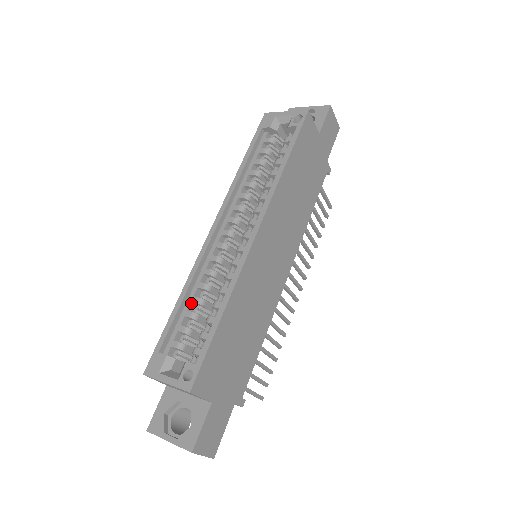
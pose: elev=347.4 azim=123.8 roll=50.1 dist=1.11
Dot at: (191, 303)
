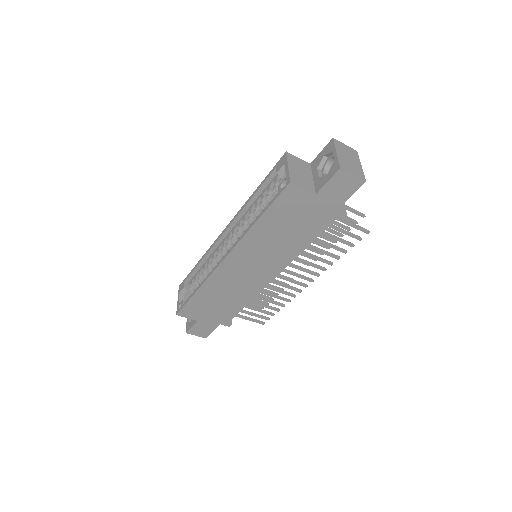
Dot at: (203, 267)
